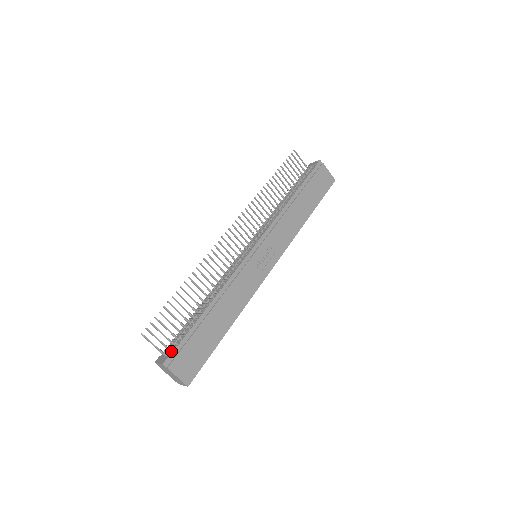
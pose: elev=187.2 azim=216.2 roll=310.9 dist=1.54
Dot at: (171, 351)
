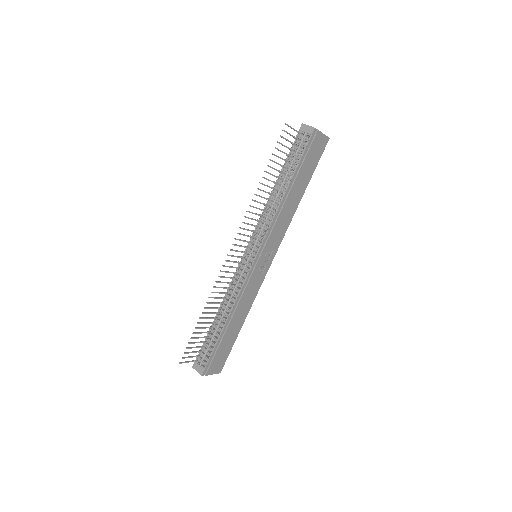
Dot at: (205, 365)
